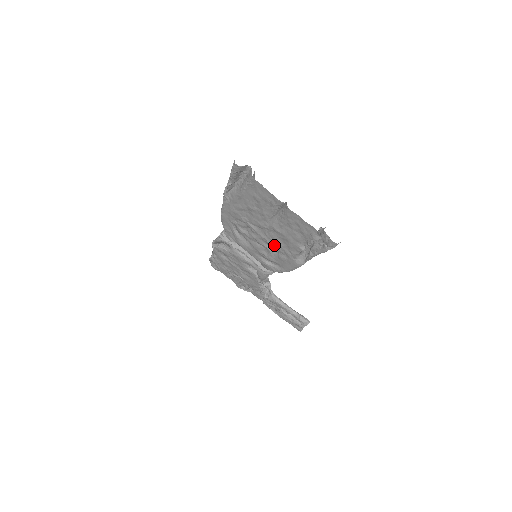
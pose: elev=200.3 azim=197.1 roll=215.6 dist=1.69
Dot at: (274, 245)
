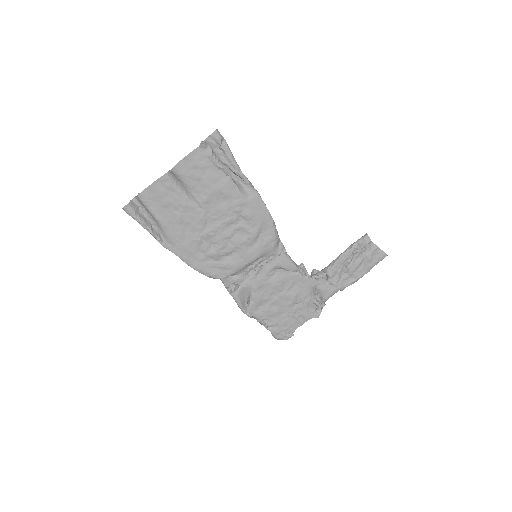
Dot at: (230, 216)
